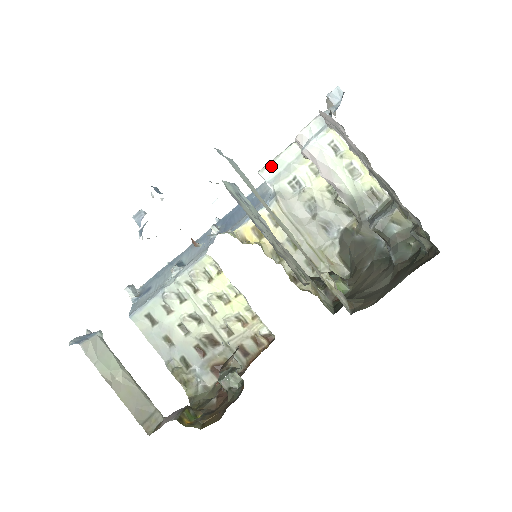
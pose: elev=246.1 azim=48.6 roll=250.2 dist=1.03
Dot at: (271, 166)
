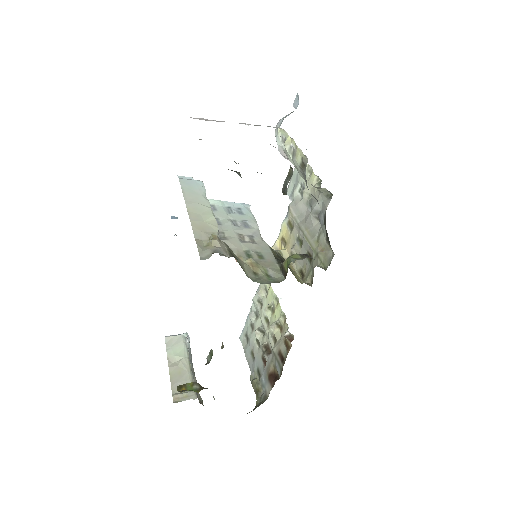
Dot at: (291, 183)
